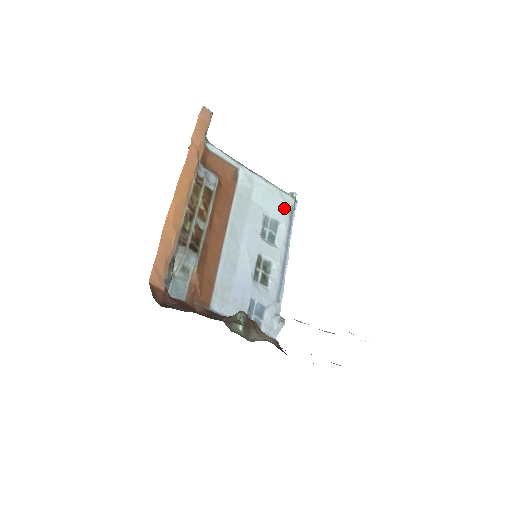
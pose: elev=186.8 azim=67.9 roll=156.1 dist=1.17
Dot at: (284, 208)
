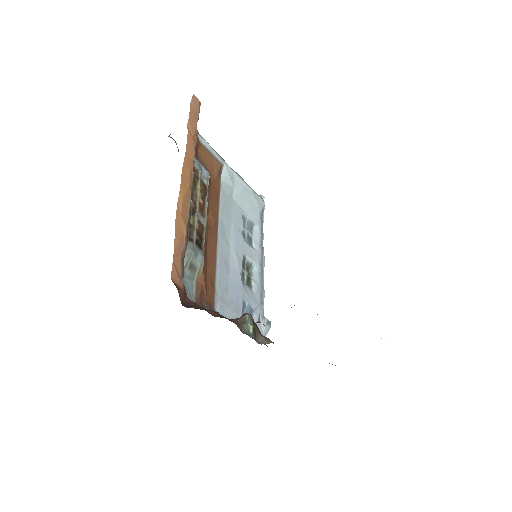
Dot at: (257, 210)
